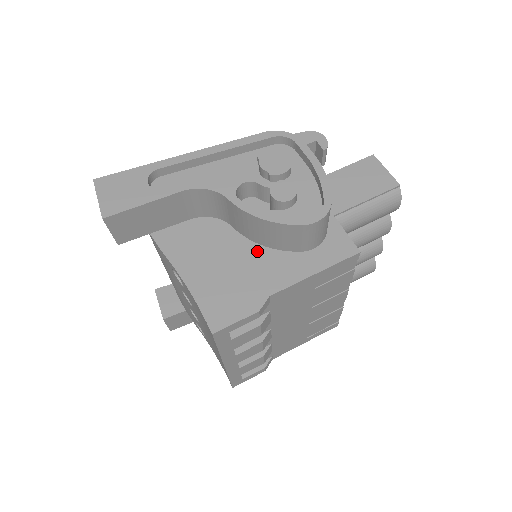
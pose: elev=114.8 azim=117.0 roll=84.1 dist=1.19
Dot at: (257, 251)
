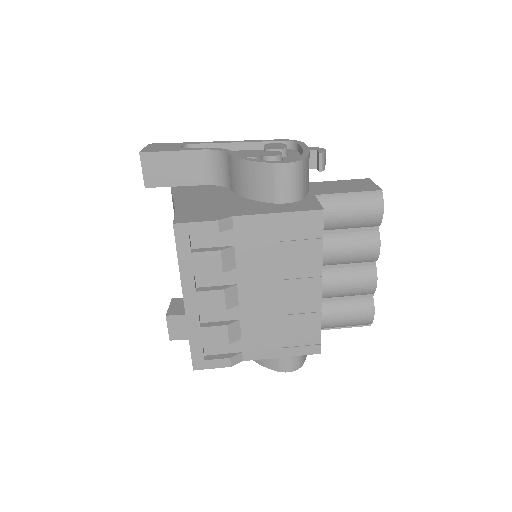
Dot at: (240, 200)
